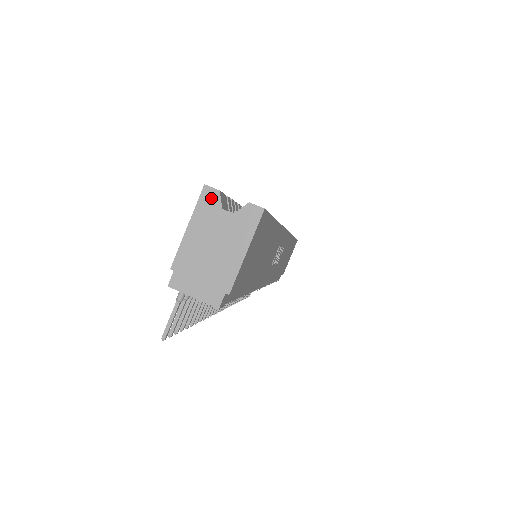
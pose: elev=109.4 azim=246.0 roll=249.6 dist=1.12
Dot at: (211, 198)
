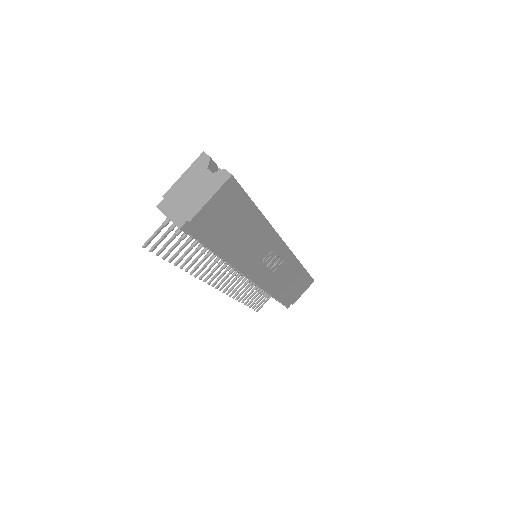
Dot at: (204, 160)
